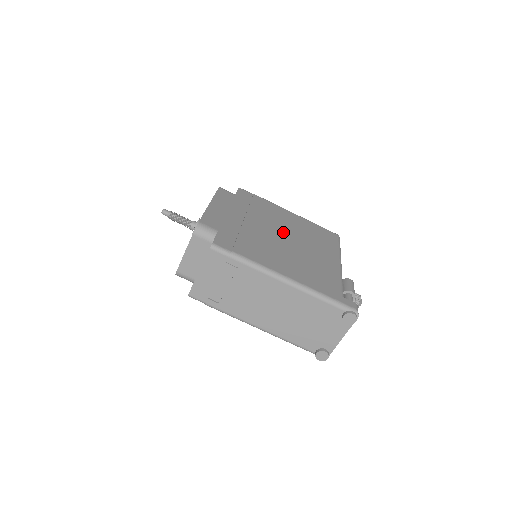
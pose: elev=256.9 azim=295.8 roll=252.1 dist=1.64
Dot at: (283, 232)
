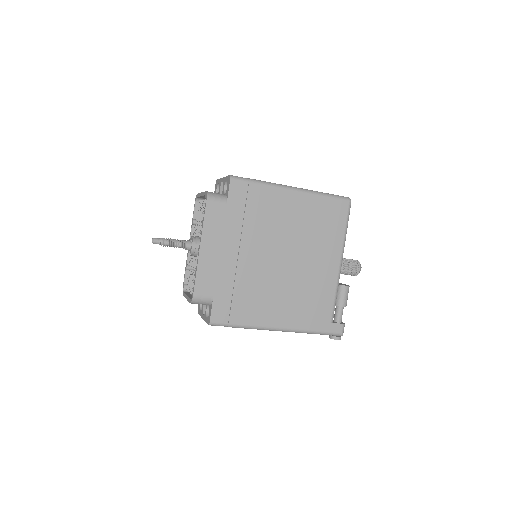
Dot at: (281, 248)
